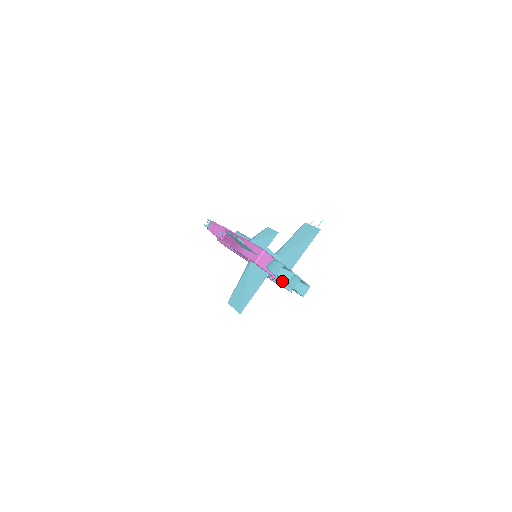
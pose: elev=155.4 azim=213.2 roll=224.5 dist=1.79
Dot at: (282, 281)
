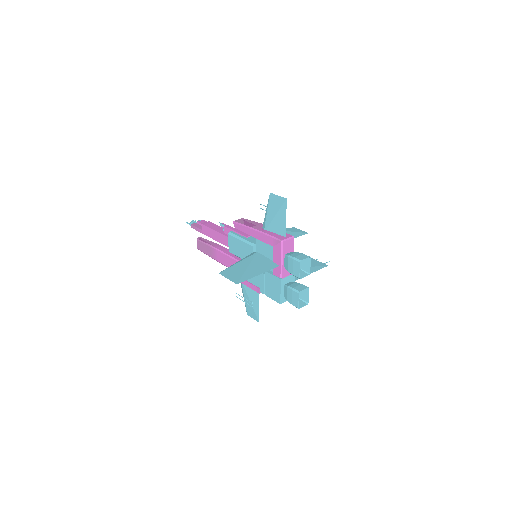
Dot at: (297, 274)
